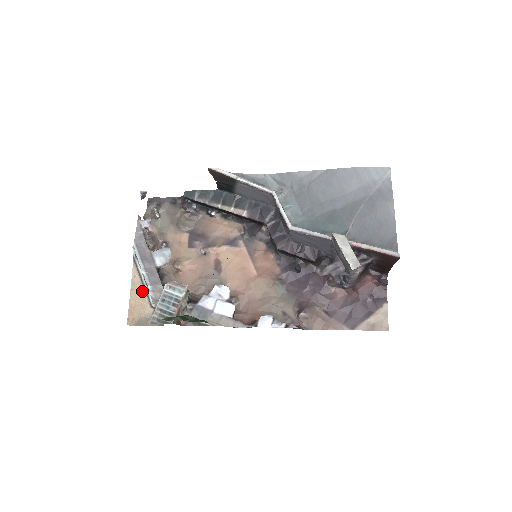
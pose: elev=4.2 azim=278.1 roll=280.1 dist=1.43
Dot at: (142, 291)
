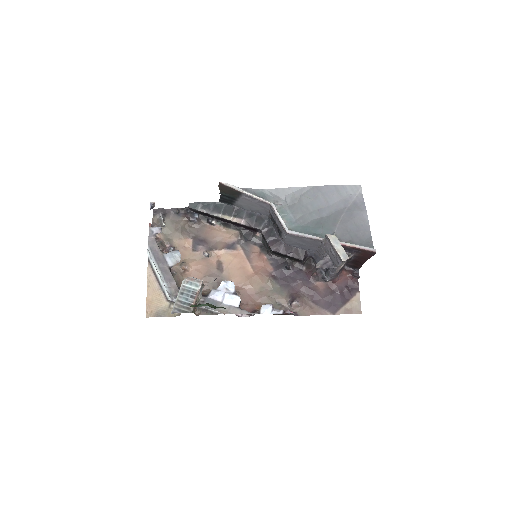
Dot at: (158, 288)
